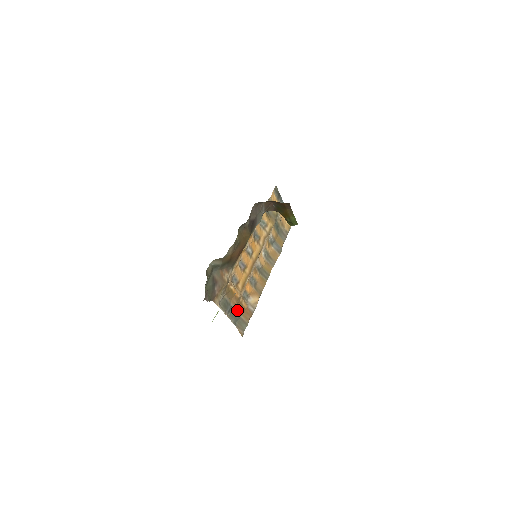
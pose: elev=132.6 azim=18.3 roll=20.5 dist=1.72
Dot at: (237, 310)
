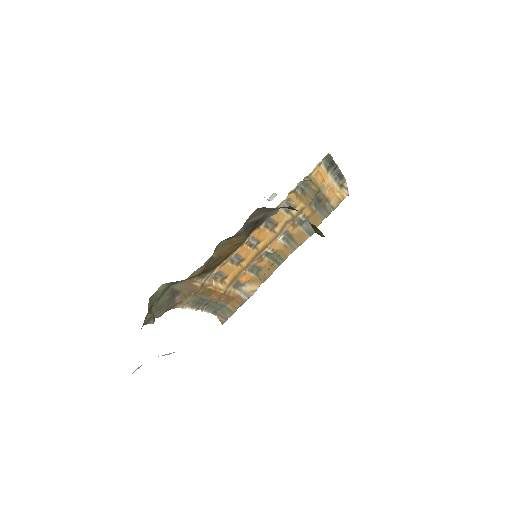
Dot at: (220, 301)
